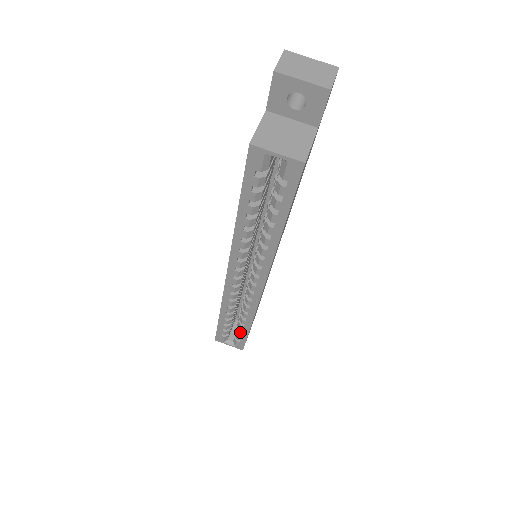
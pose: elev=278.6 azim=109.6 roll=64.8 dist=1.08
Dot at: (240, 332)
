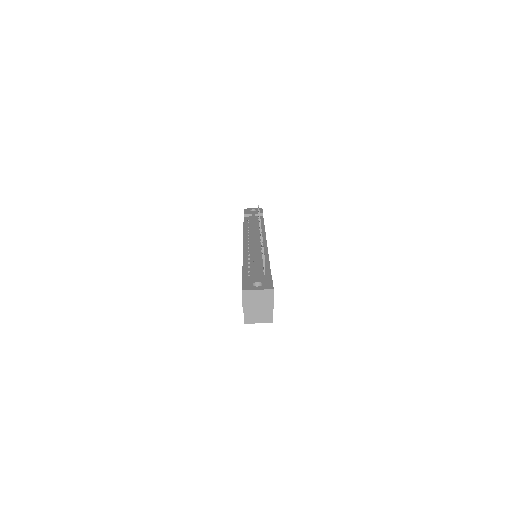
Dot at: occluded
